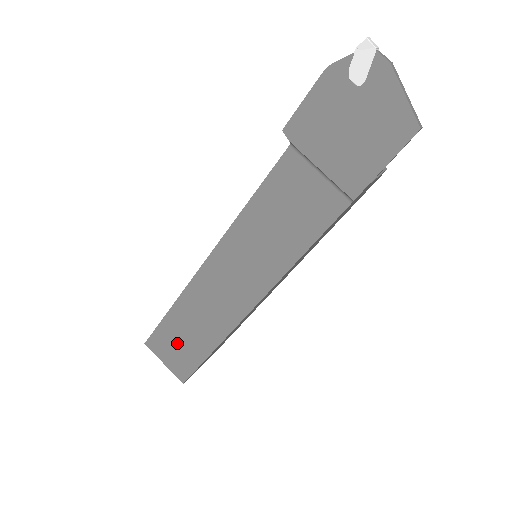
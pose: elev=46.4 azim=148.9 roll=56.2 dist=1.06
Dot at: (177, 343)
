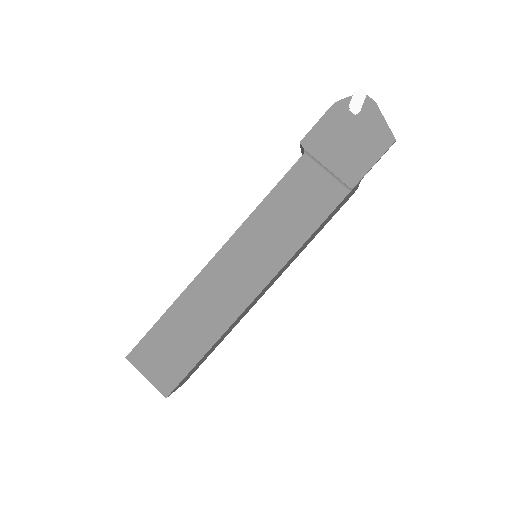
Dot at: (168, 348)
